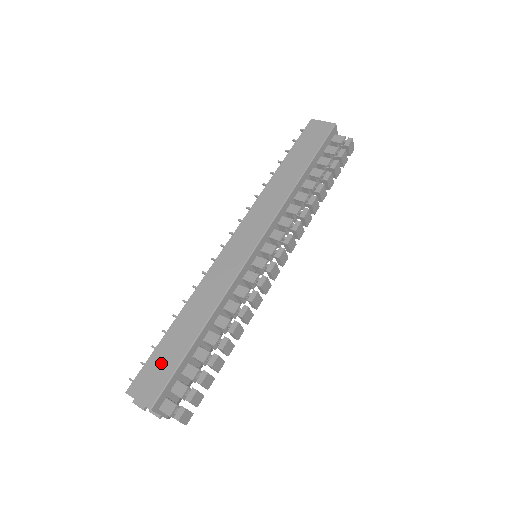
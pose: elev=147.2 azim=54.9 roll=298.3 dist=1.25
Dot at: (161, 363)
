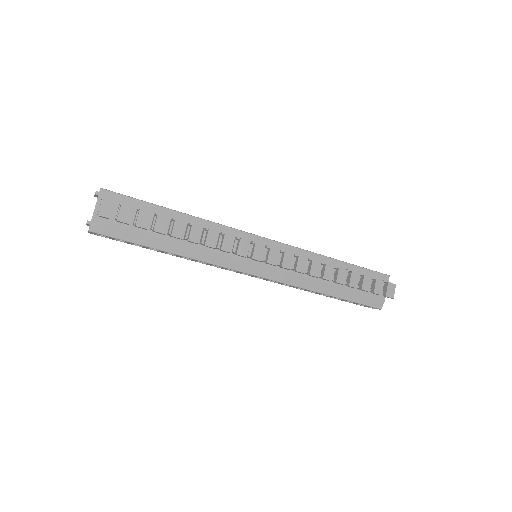
Dot at: occluded
